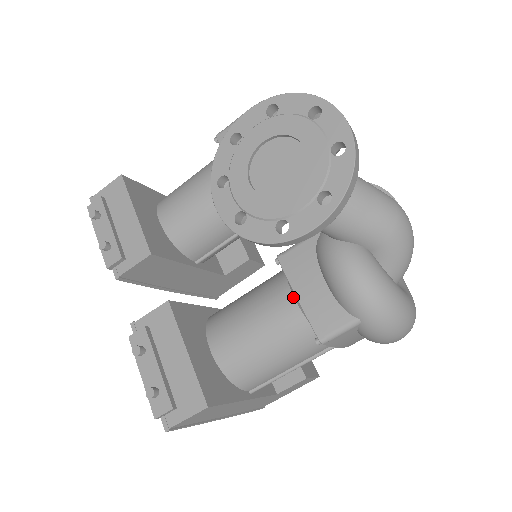
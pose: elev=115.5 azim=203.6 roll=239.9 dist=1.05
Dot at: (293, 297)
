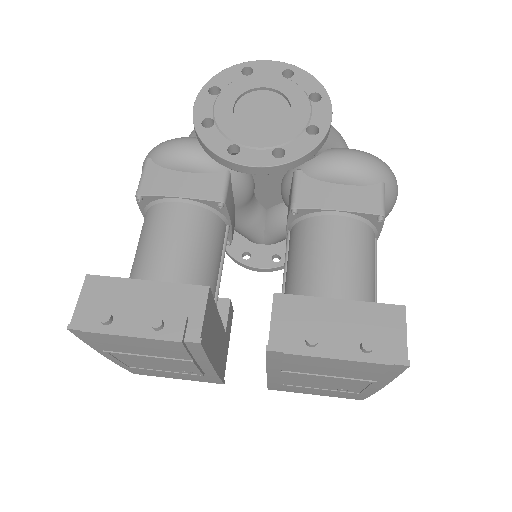
Dot at: (334, 216)
